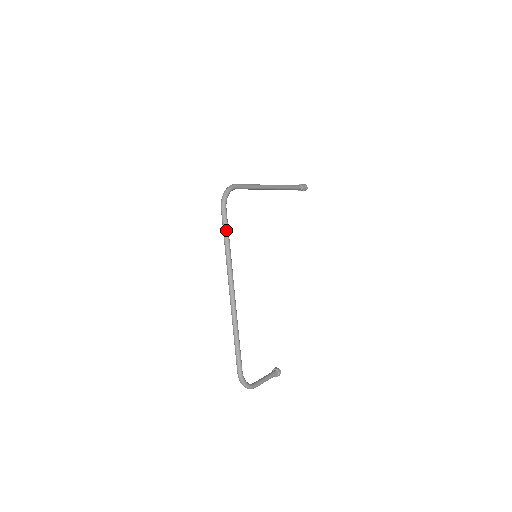
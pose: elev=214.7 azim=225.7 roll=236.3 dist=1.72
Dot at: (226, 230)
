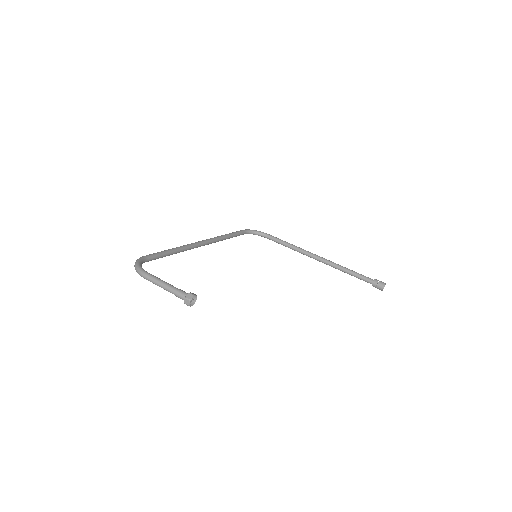
Dot at: (233, 233)
